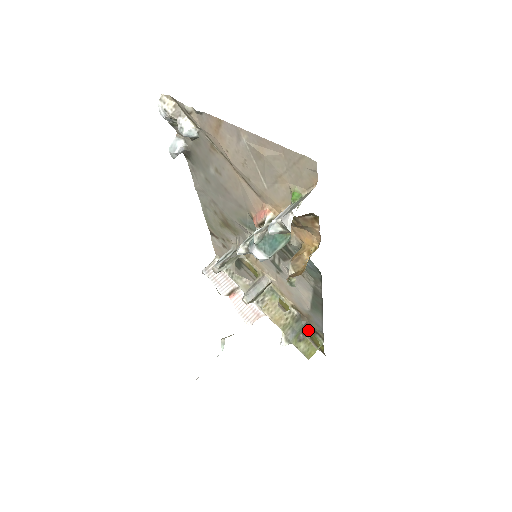
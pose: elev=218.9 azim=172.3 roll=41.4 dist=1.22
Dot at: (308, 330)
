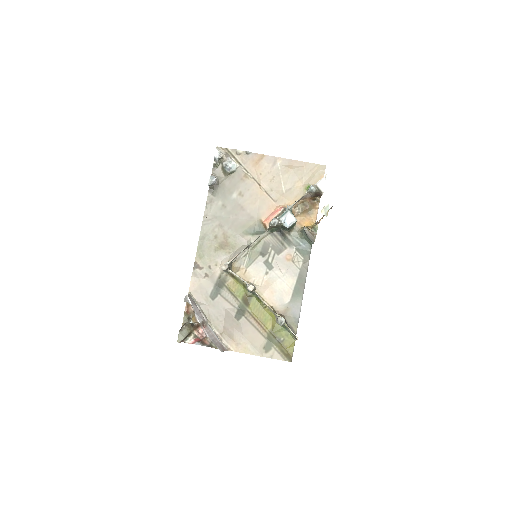
Dot at: occluded
